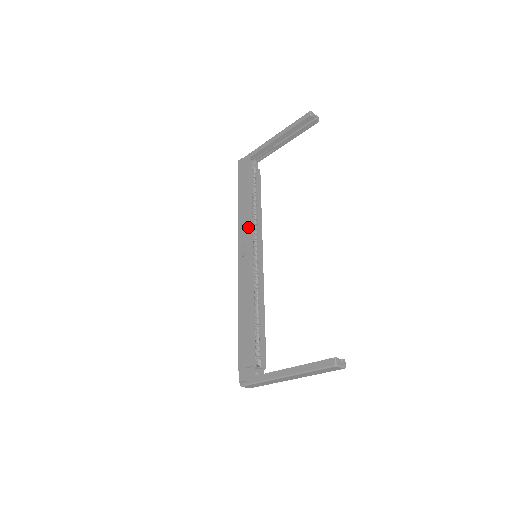
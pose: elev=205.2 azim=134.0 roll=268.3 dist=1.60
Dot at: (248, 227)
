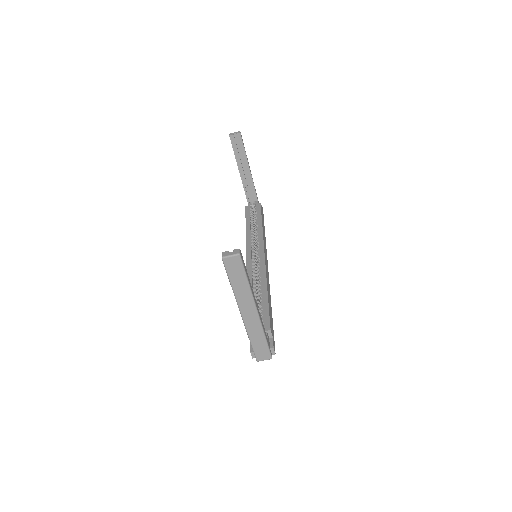
Dot at: (246, 243)
